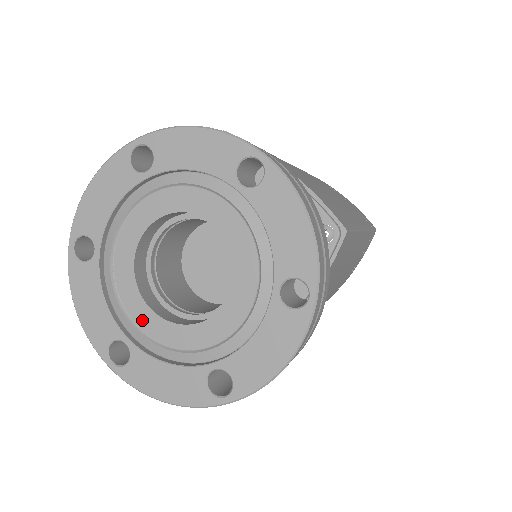
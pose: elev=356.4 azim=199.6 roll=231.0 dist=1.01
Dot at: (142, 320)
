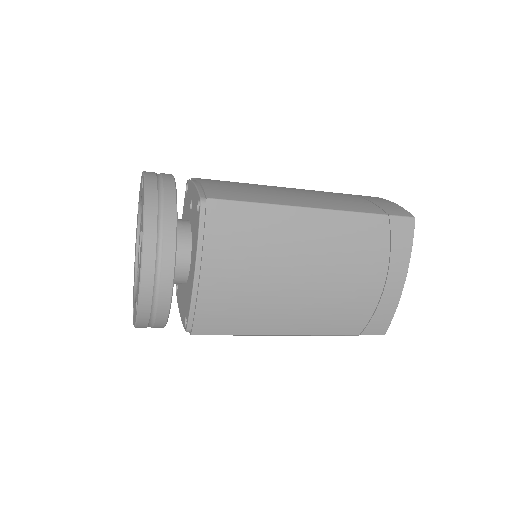
Dot at: occluded
